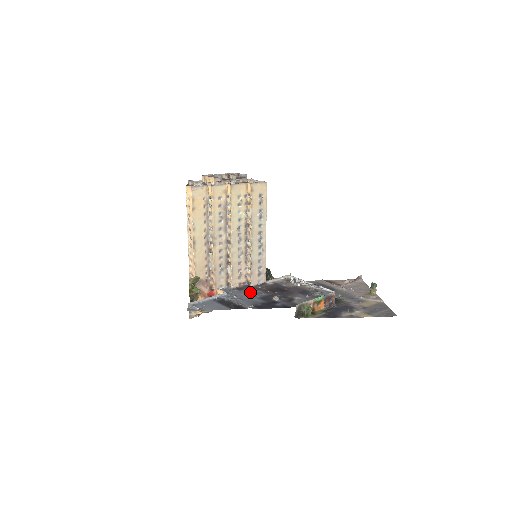
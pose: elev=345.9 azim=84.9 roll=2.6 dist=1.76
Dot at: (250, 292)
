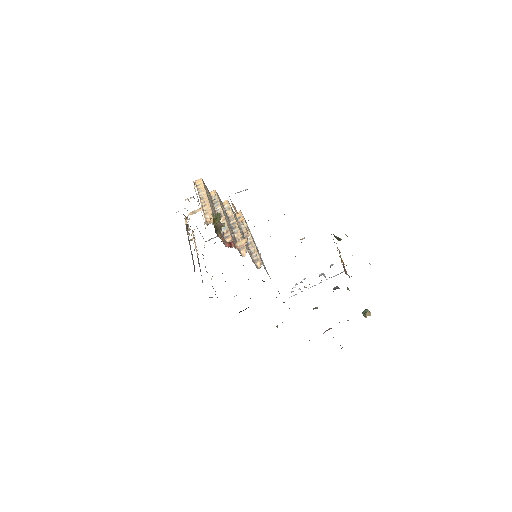
Dot at: occluded
